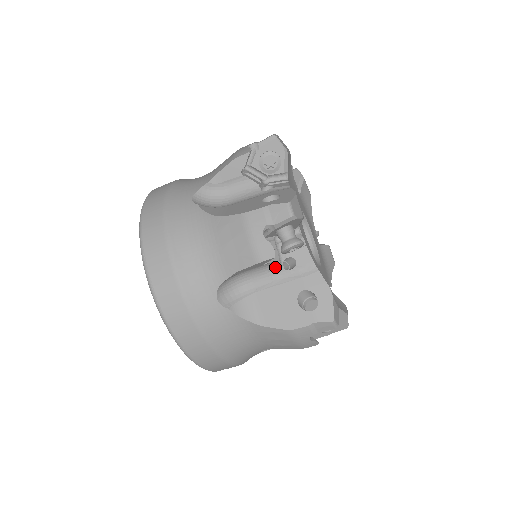
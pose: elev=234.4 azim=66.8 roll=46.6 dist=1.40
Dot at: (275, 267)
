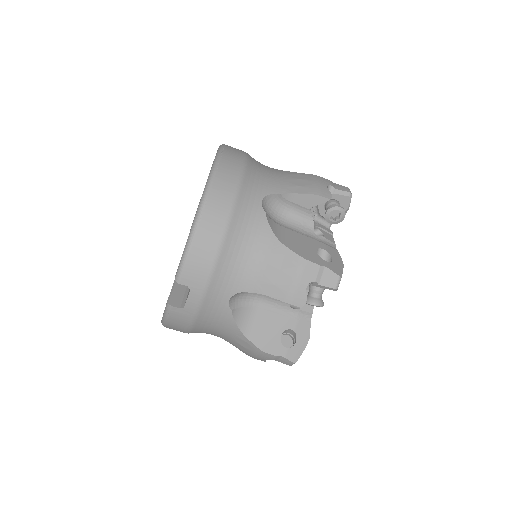
Dot at: (308, 225)
